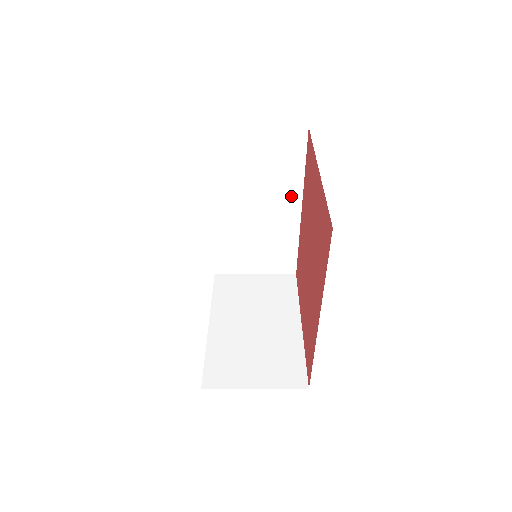
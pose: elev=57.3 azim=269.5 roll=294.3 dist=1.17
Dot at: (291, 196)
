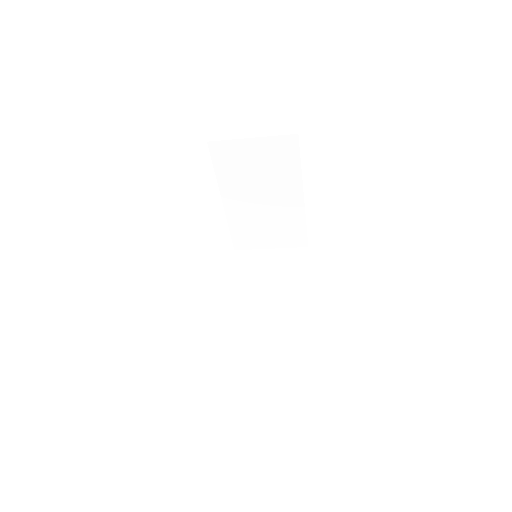
Dot at: occluded
